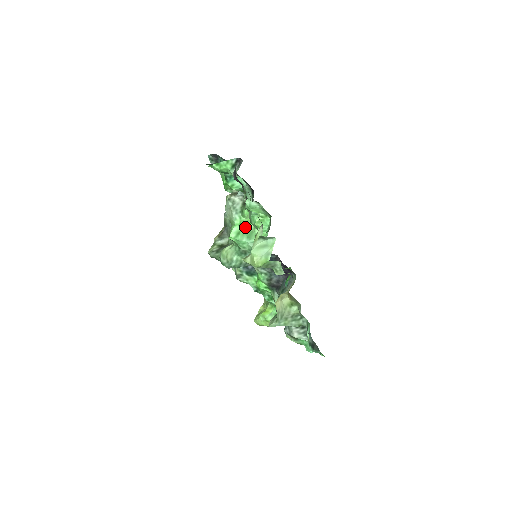
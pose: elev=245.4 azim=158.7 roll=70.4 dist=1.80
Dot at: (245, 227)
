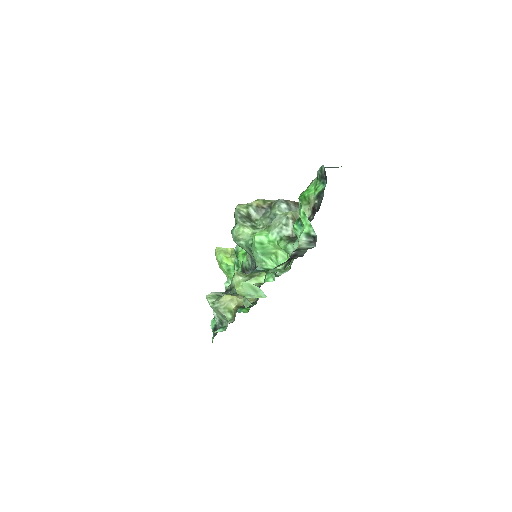
Dot at: (270, 246)
